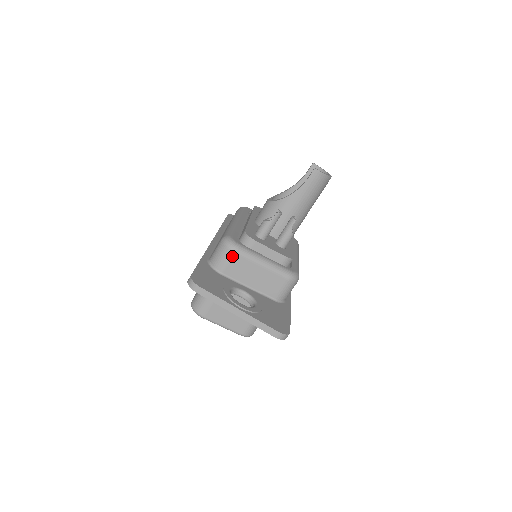
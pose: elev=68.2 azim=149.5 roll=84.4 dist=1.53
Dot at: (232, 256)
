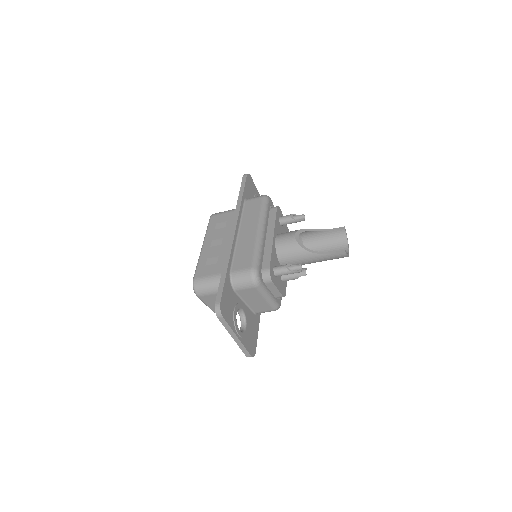
Dot at: (251, 287)
